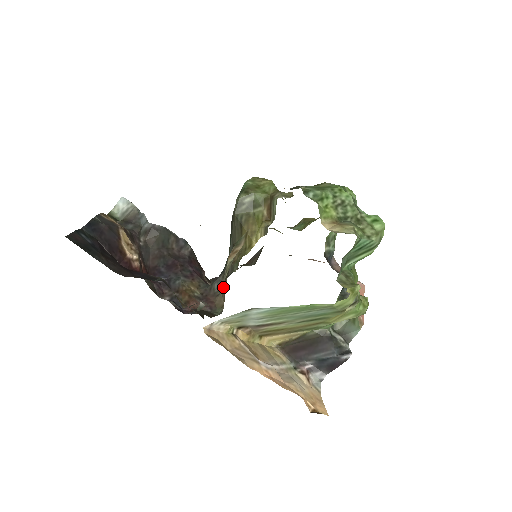
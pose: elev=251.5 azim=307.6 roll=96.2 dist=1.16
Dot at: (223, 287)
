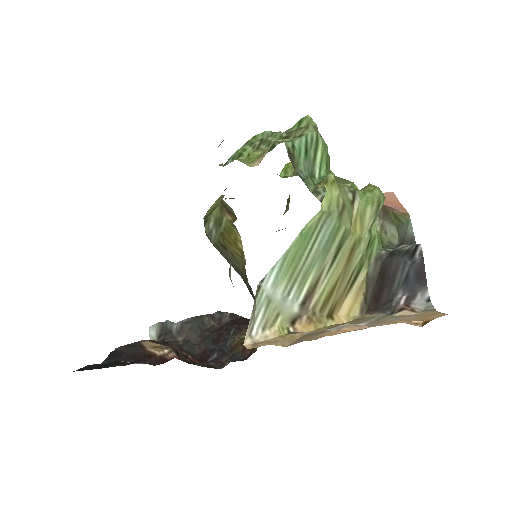
Dot at: occluded
